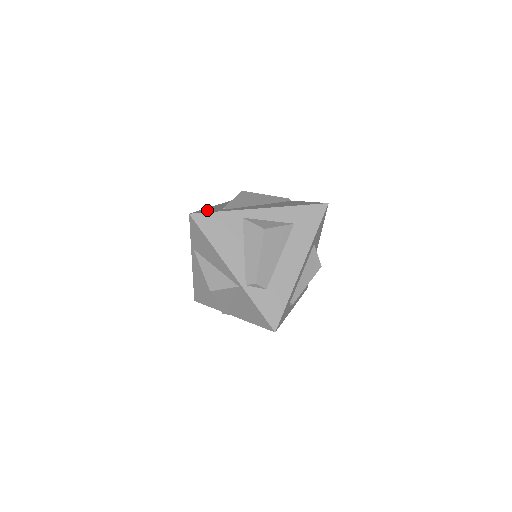
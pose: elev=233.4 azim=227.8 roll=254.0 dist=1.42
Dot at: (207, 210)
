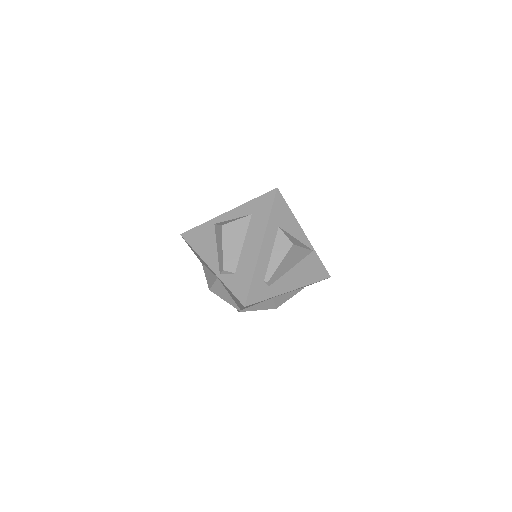
Dot at: occluded
